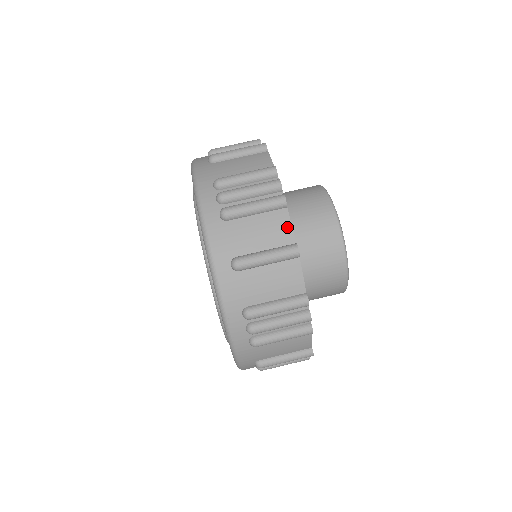
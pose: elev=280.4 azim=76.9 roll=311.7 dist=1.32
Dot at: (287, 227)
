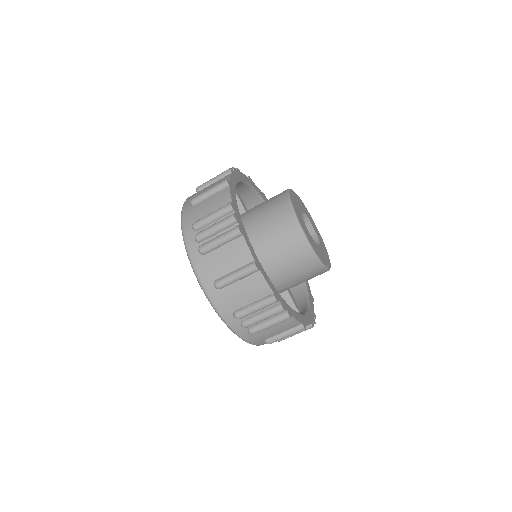
Dot at: (295, 322)
